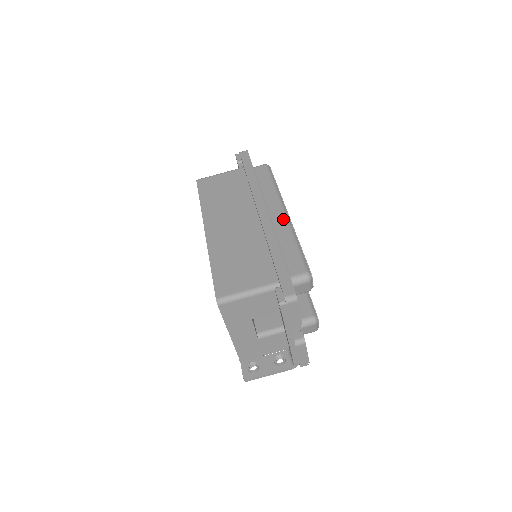
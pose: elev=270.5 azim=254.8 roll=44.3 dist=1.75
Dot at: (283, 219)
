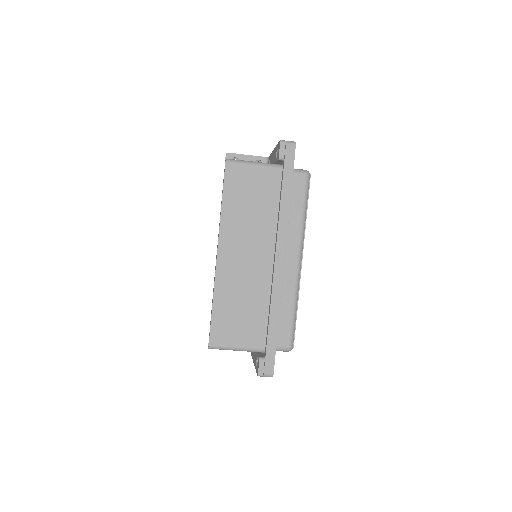
Dot at: (294, 274)
